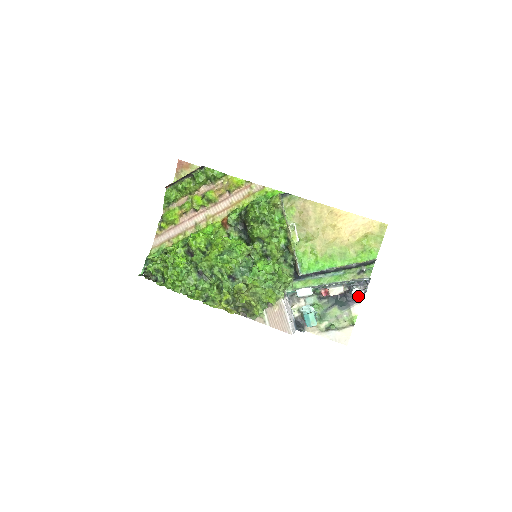
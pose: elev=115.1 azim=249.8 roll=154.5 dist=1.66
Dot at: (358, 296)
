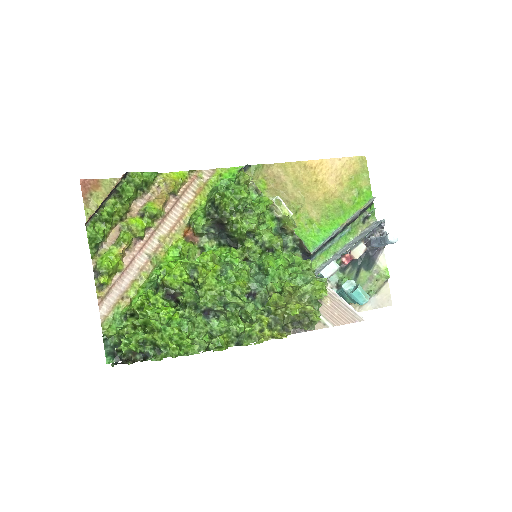
Dot at: (396, 240)
